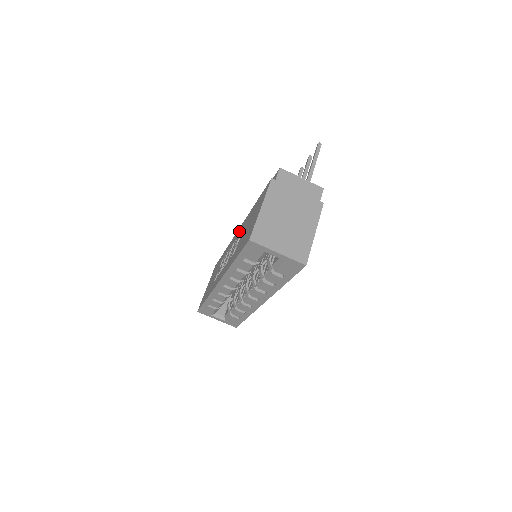
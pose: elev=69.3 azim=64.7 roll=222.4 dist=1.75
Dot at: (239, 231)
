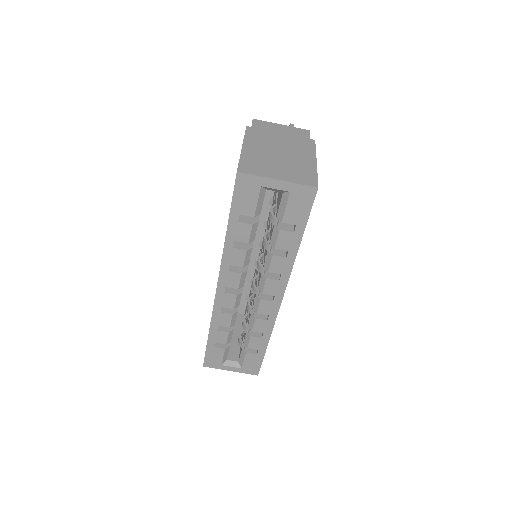
Dot at: occluded
